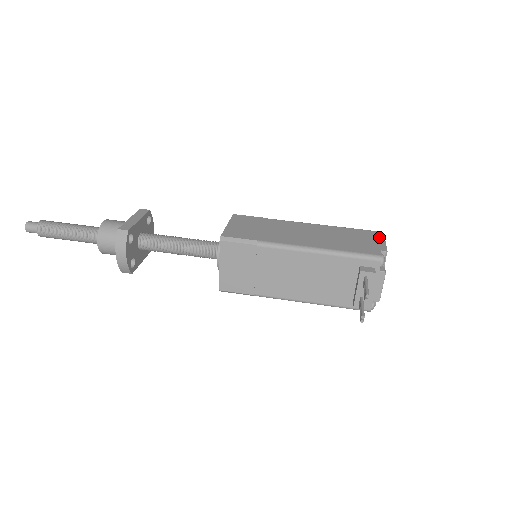
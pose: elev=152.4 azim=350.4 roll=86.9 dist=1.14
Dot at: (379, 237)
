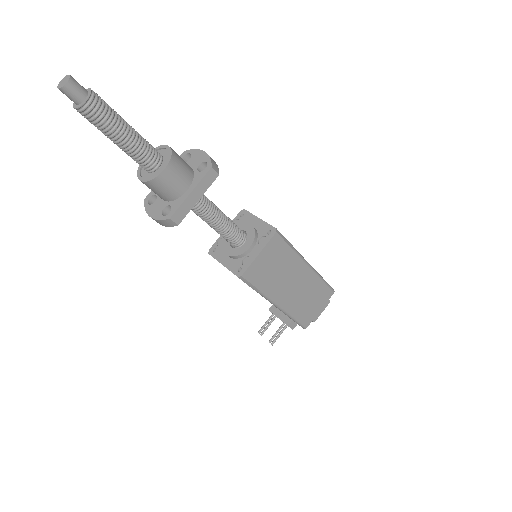
Dot at: (327, 303)
